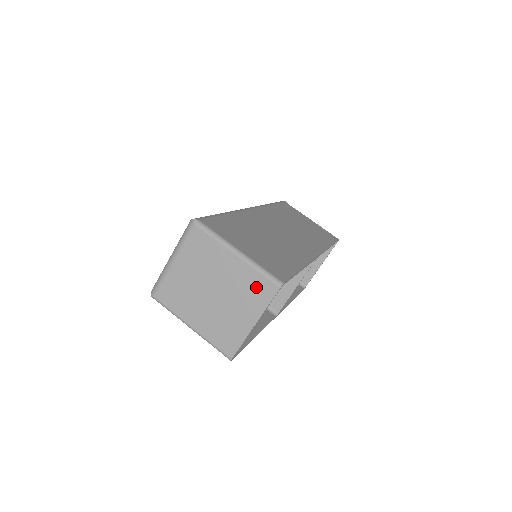
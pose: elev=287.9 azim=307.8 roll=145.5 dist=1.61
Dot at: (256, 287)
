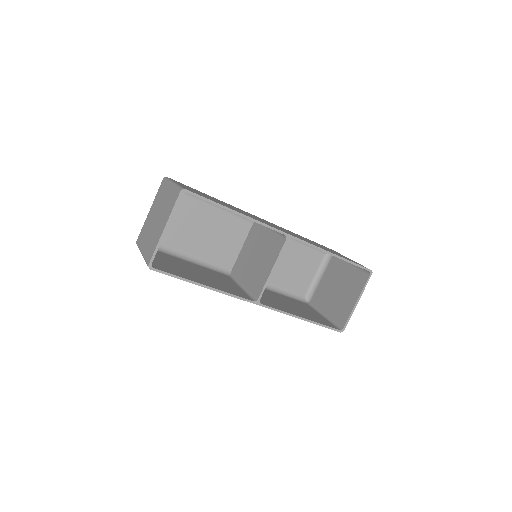
Dot at: (172, 199)
